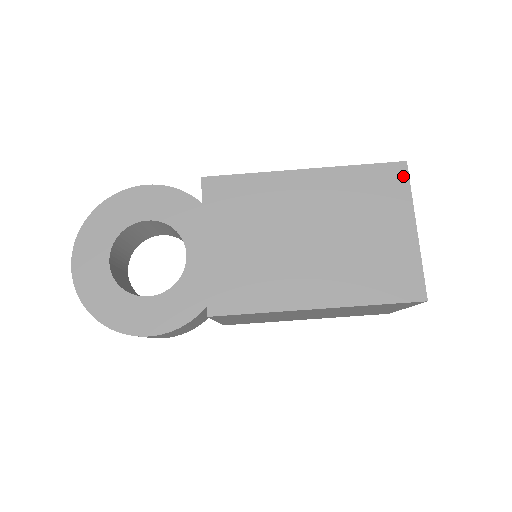
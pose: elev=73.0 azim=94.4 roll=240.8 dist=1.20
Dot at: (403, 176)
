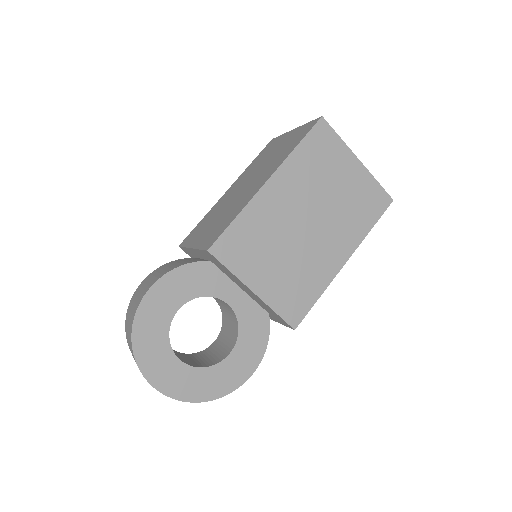
Dot at: (328, 130)
